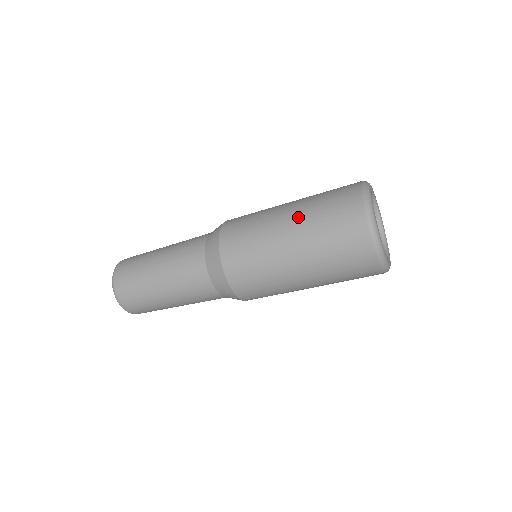
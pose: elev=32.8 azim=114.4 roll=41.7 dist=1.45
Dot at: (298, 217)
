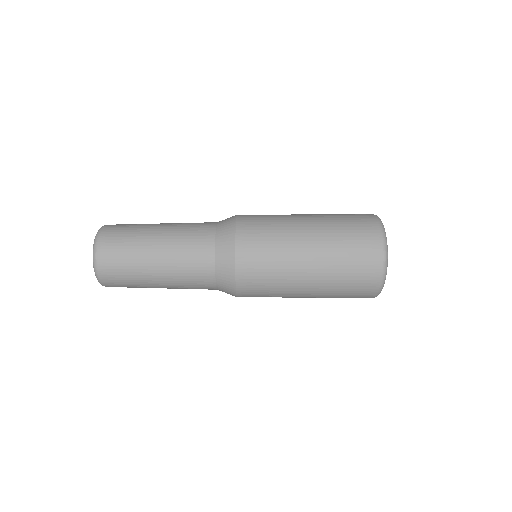
Dot at: (320, 230)
